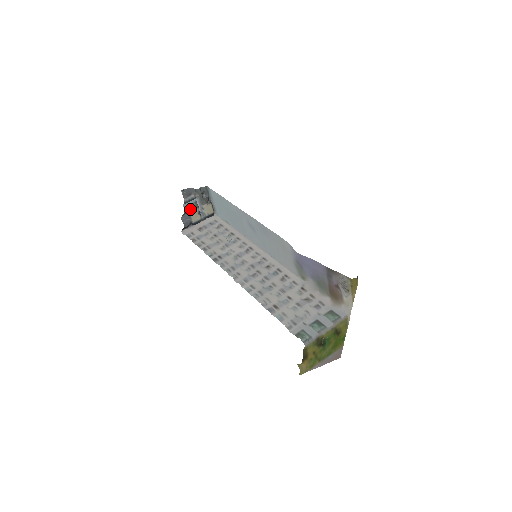
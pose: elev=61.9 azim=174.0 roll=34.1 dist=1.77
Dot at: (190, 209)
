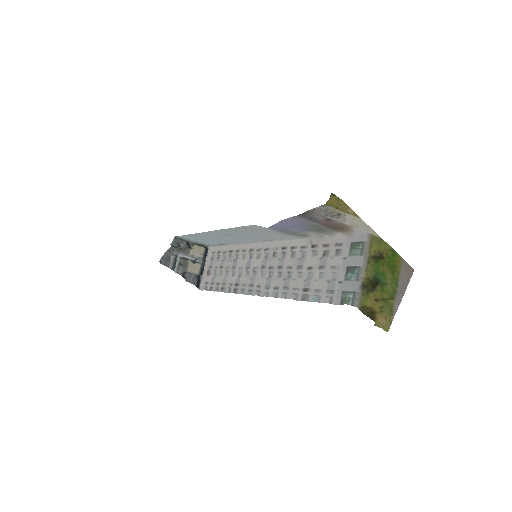
Dot at: (183, 268)
